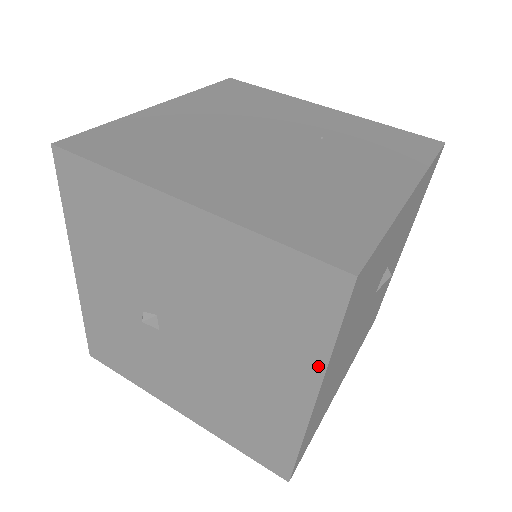
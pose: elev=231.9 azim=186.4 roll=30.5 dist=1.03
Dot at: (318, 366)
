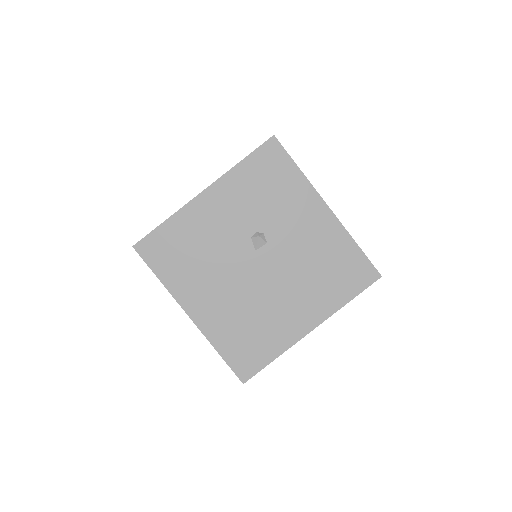
Dot at: (172, 294)
